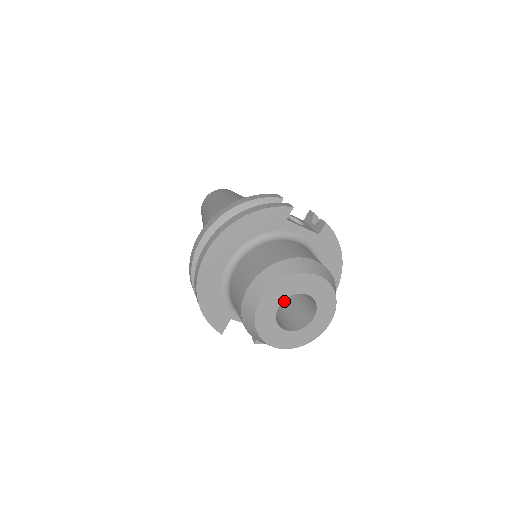
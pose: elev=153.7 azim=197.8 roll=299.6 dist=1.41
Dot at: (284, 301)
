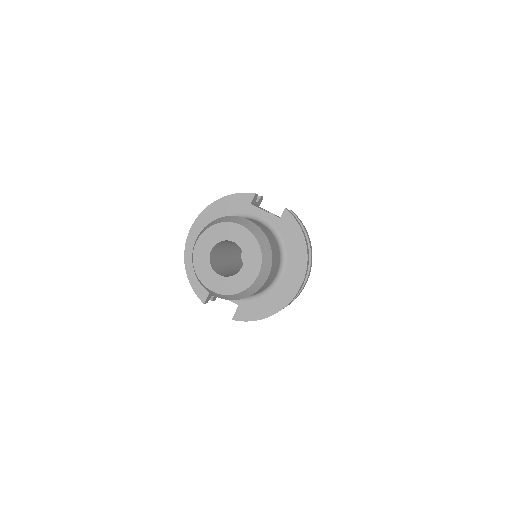
Dot at: occluded
